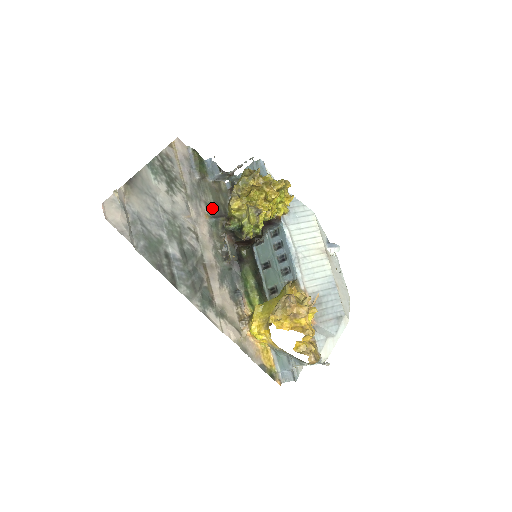
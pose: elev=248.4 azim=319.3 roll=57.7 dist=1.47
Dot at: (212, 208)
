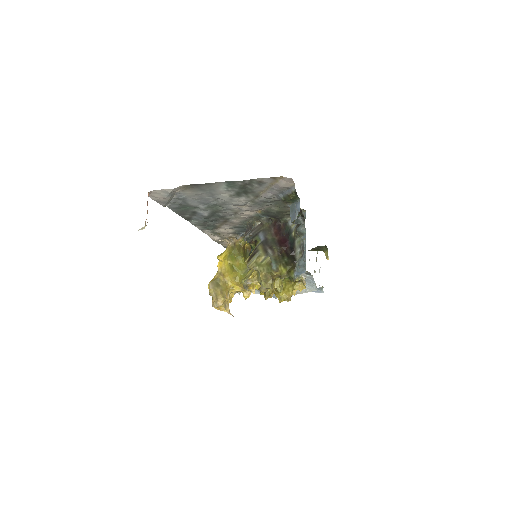
Dot at: (270, 212)
